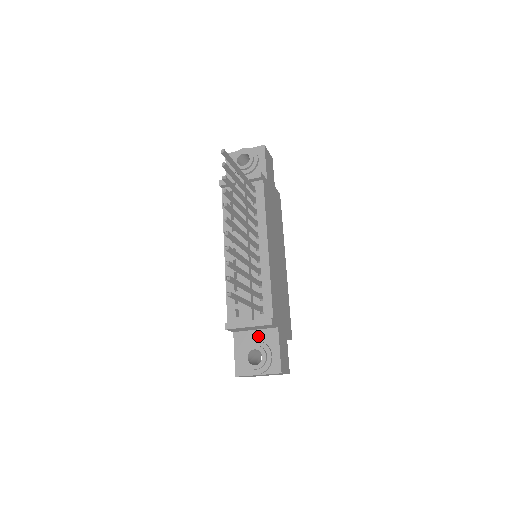
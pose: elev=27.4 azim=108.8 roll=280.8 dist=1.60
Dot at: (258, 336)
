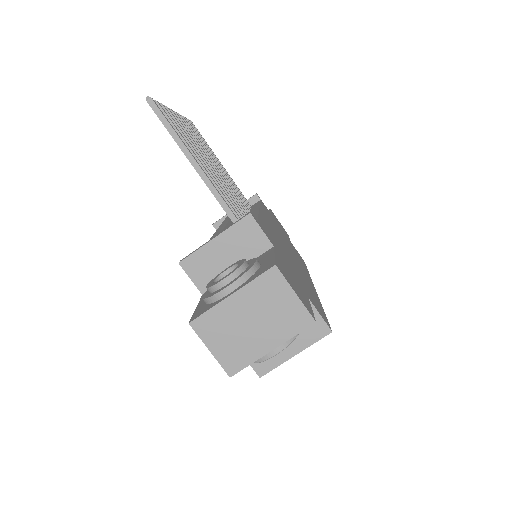
Dot at: occluded
